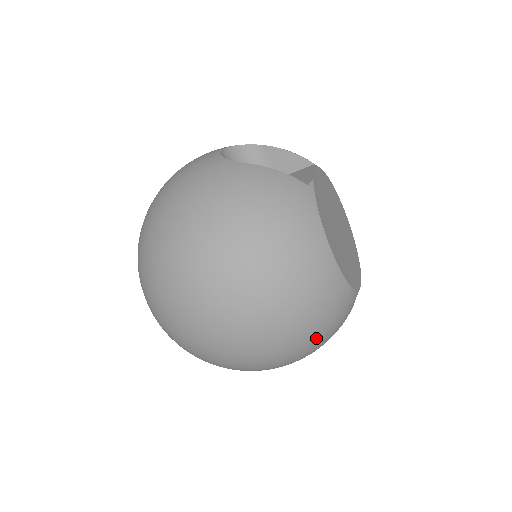
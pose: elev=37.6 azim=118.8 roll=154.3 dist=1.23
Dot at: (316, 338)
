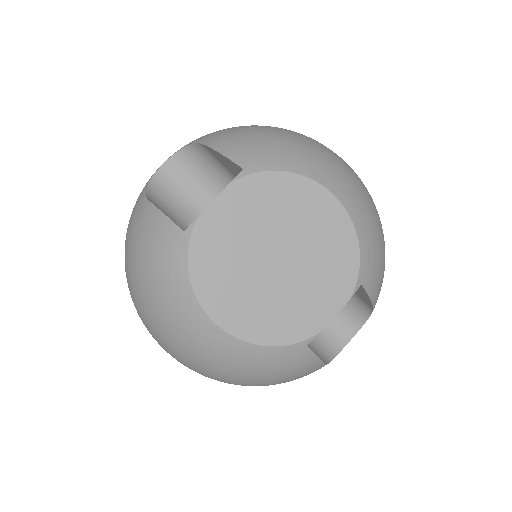
Dot at: (253, 382)
